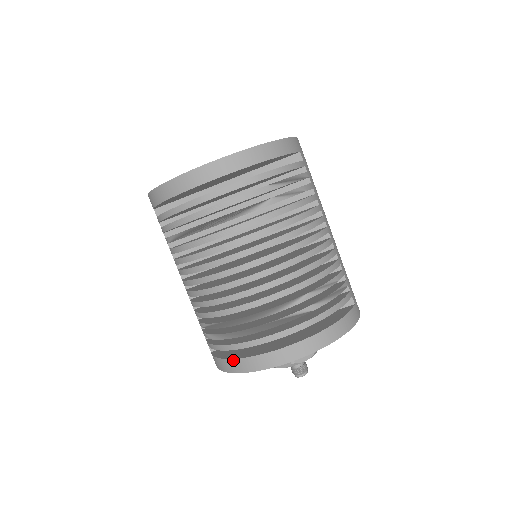
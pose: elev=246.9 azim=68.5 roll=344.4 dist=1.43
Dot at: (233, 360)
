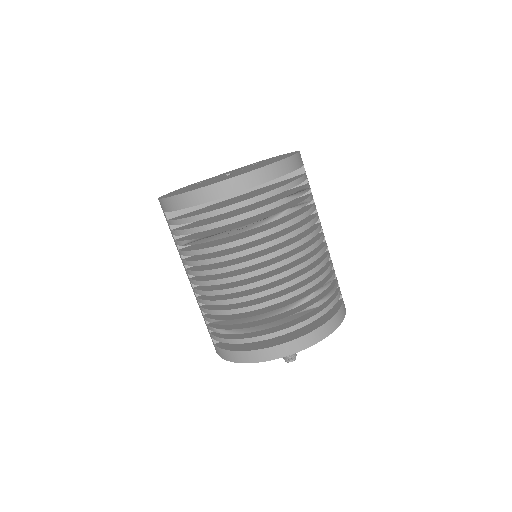
Dot at: (245, 352)
